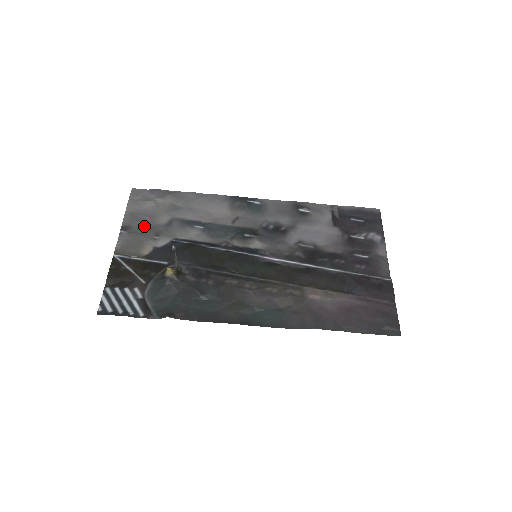
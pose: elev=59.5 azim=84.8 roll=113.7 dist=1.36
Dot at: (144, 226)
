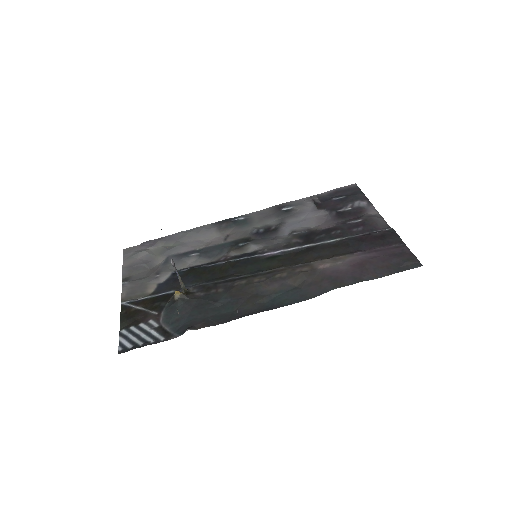
Dot at: (143, 272)
